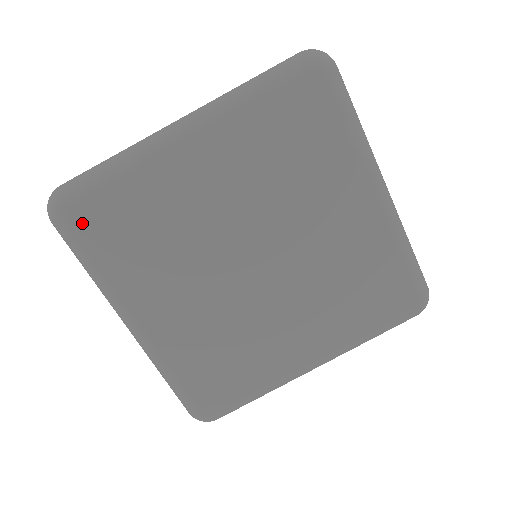
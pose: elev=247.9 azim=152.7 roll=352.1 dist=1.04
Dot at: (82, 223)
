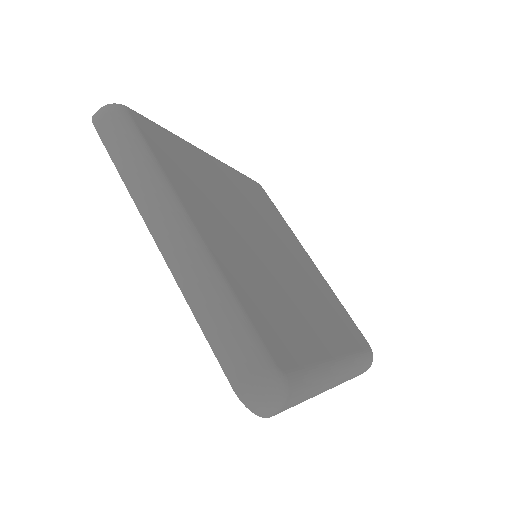
Dot at: (143, 127)
